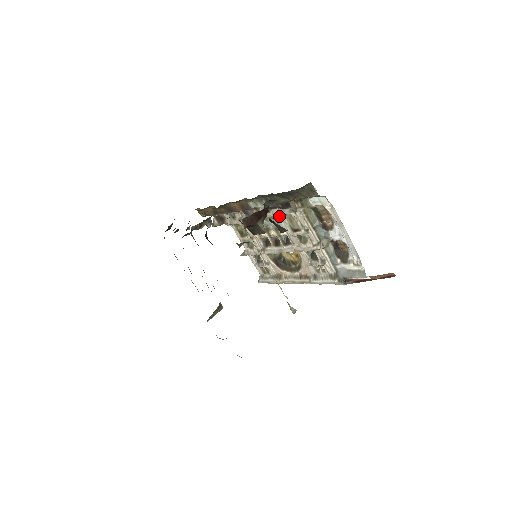
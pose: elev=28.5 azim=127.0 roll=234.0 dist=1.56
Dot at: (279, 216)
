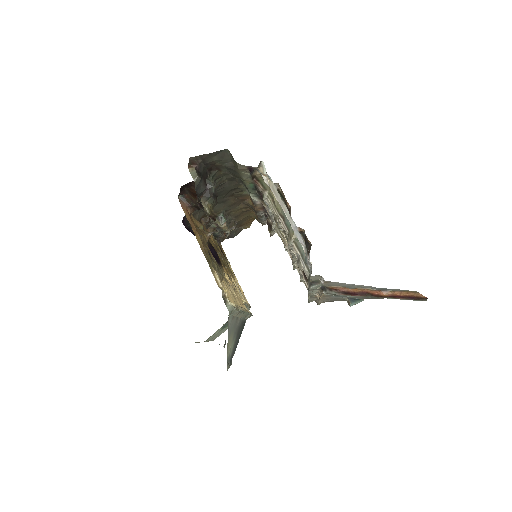
Dot at: occluded
